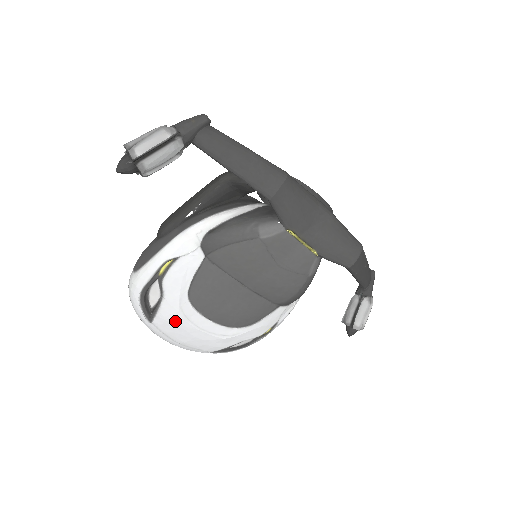
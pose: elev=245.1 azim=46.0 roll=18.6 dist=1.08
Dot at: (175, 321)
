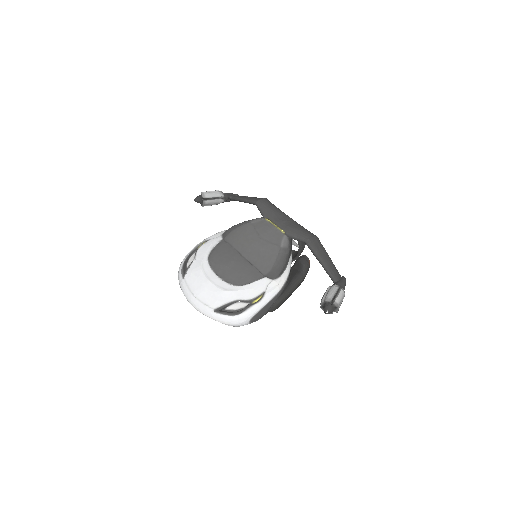
Dot at: (197, 274)
